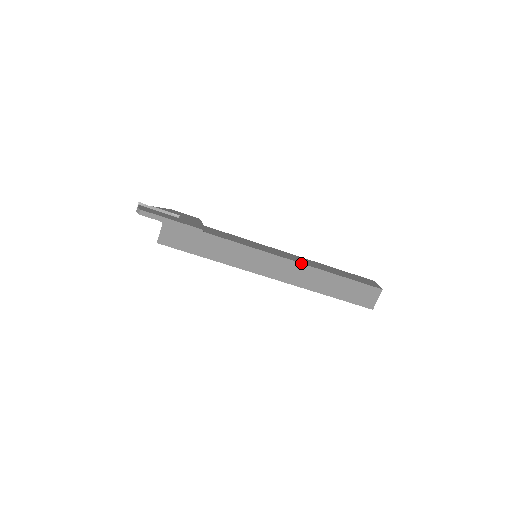
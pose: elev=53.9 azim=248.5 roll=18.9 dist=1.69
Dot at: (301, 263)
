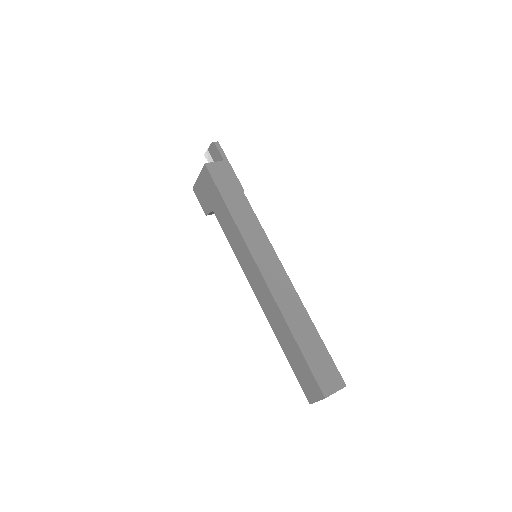
Dot at: occluded
